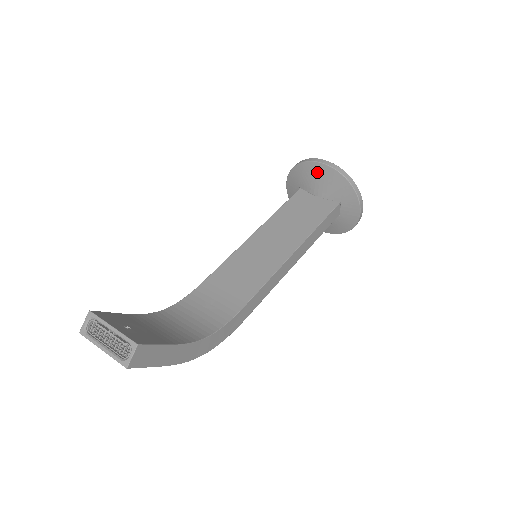
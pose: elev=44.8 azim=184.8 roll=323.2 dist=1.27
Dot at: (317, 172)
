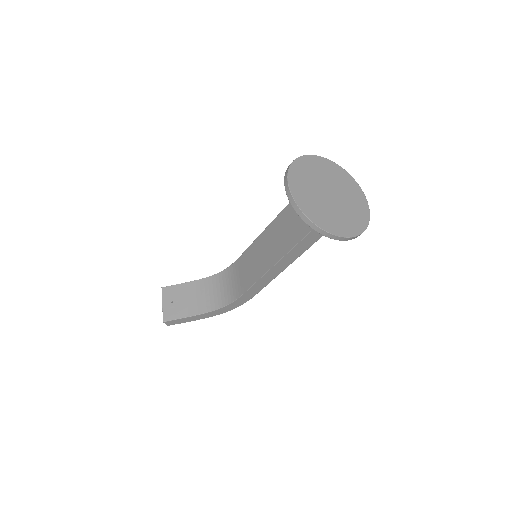
Dot at: occluded
